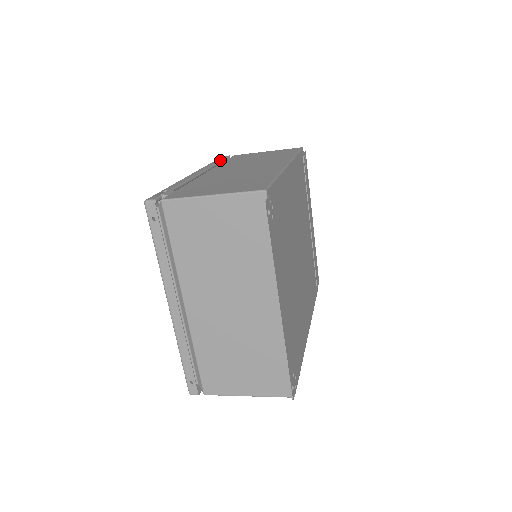
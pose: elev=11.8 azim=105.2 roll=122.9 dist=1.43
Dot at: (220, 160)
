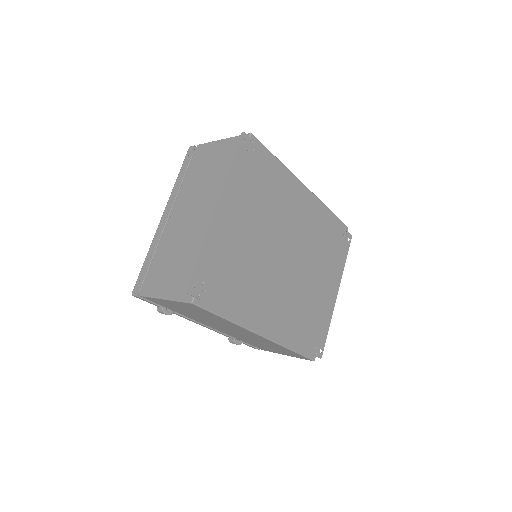
Dot at: occluded
